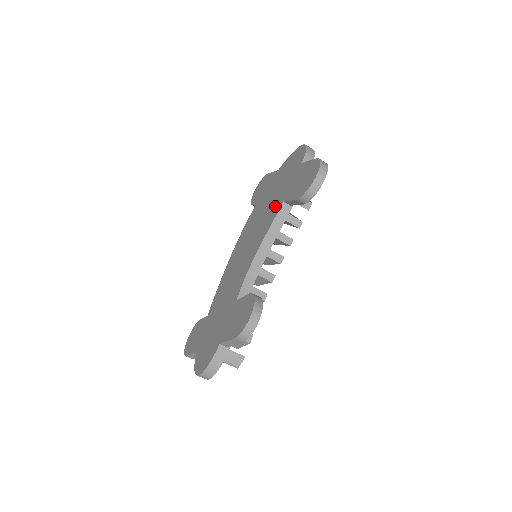
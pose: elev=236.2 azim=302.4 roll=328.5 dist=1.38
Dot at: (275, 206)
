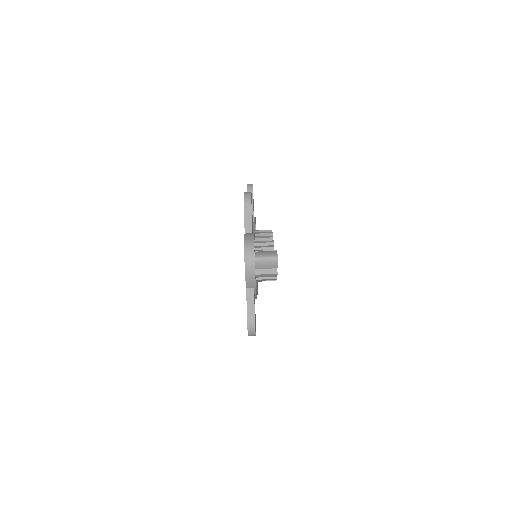
Dot at: occluded
